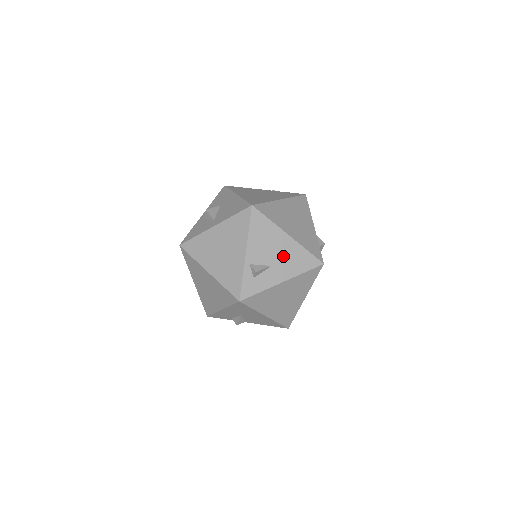
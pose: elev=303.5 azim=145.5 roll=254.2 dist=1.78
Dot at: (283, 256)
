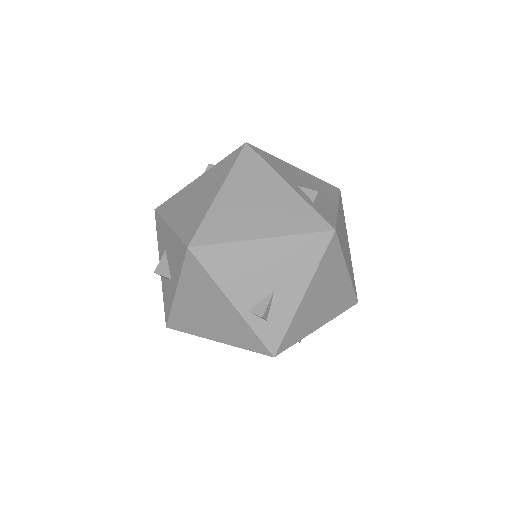
Dot at: (278, 268)
